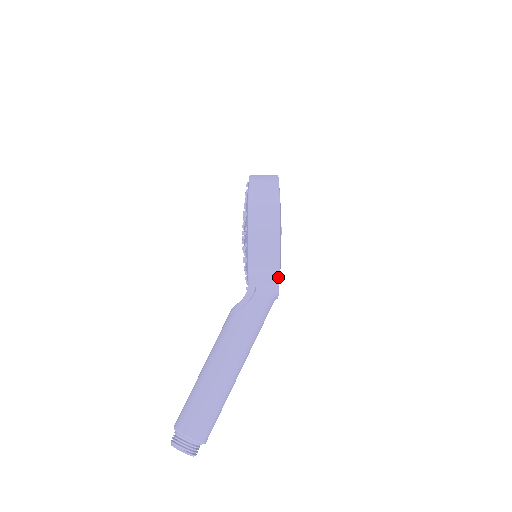
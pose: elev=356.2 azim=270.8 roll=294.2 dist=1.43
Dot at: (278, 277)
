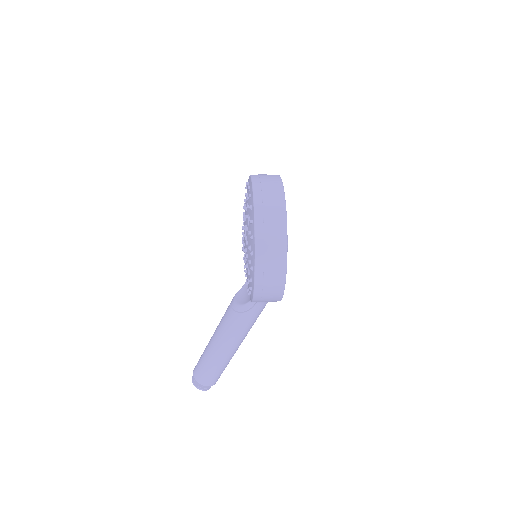
Dot at: occluded
